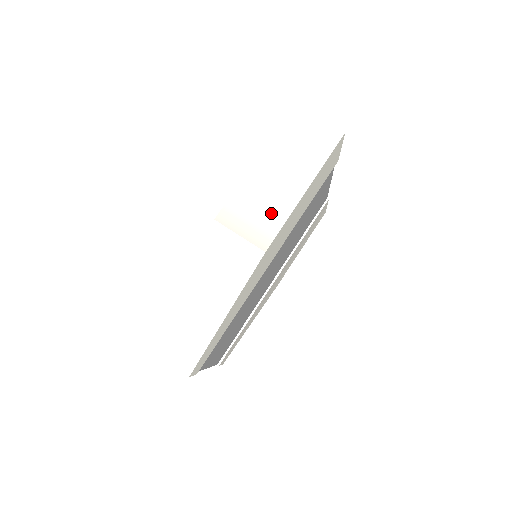
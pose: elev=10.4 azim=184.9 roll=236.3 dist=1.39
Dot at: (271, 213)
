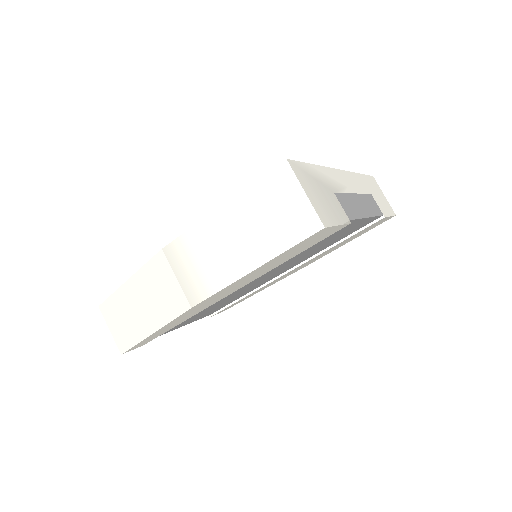
Dot at: (211, 274)
